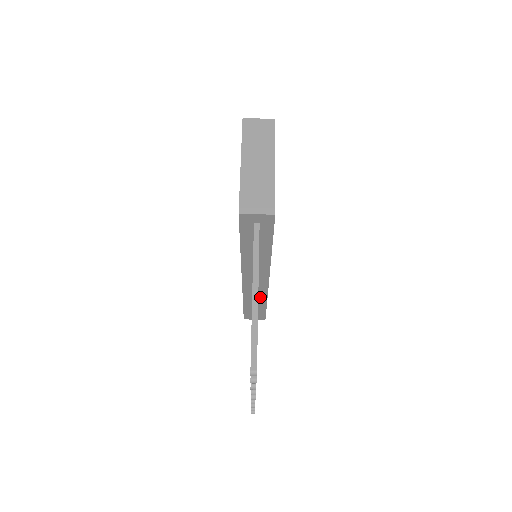
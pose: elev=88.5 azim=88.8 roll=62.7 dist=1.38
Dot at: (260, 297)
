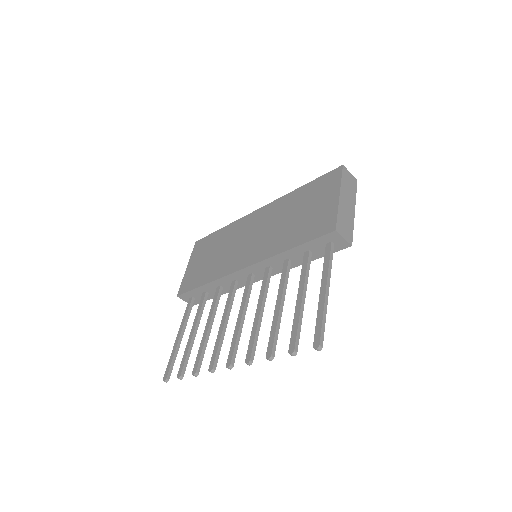
Dot at: (227, 287)
